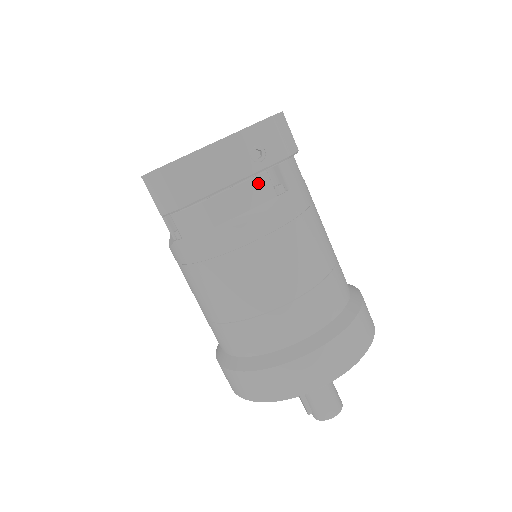
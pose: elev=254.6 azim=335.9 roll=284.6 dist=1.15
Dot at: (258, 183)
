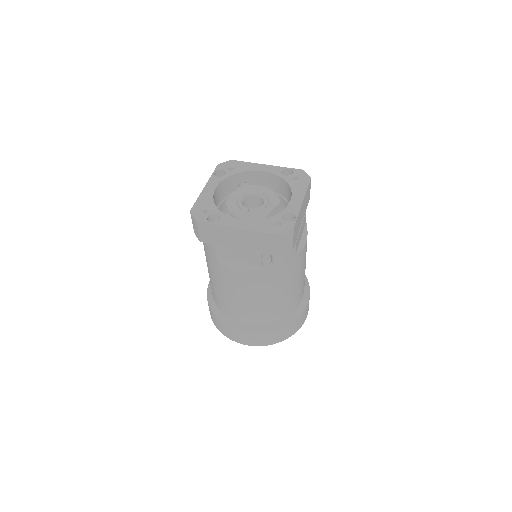
Dot at: (252, 256)
